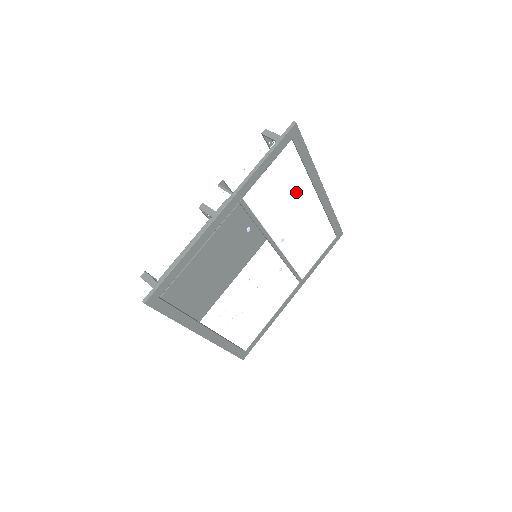
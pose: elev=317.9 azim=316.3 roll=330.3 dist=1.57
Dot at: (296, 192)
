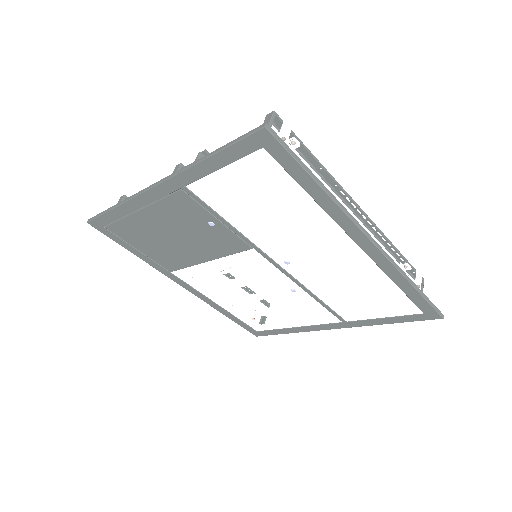
Dot at: (299, 220)
